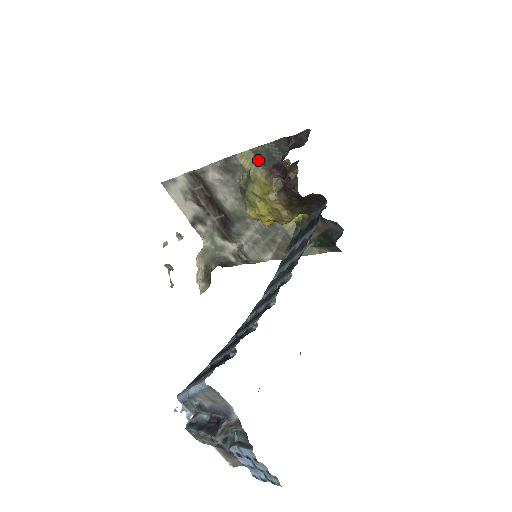
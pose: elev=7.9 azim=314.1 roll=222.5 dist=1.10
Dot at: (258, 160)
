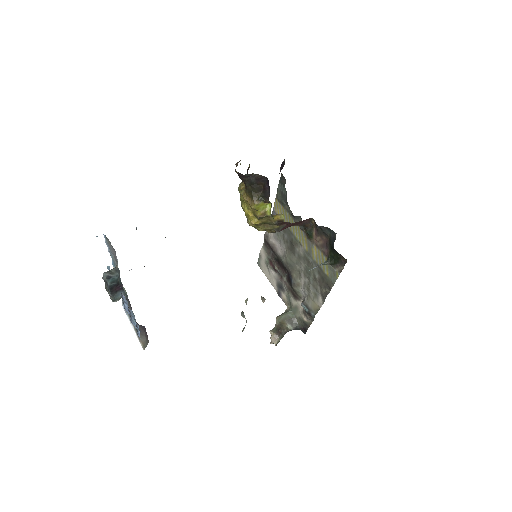
Dot at: (281, 204)
